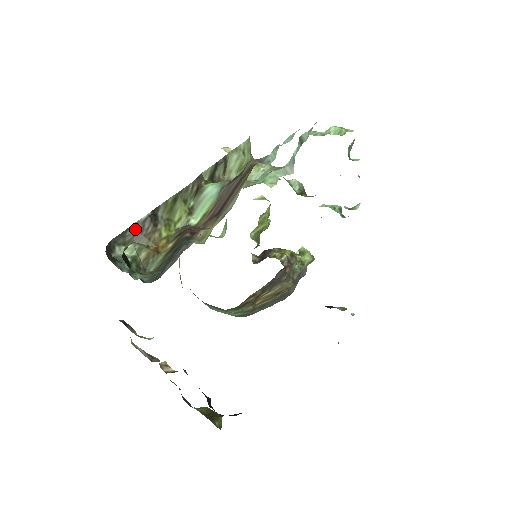
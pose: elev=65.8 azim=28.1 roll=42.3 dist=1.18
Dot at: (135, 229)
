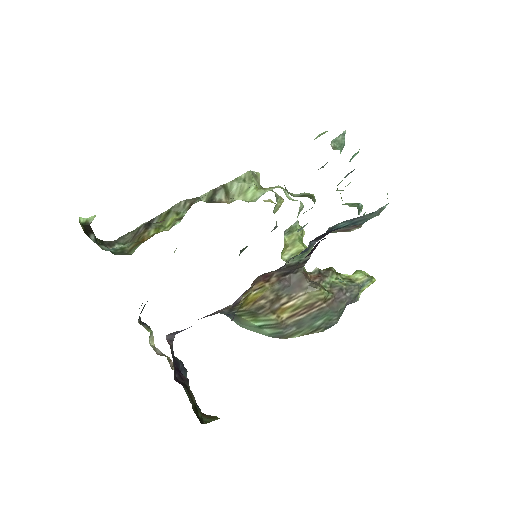
Dot at: (133, 233)
